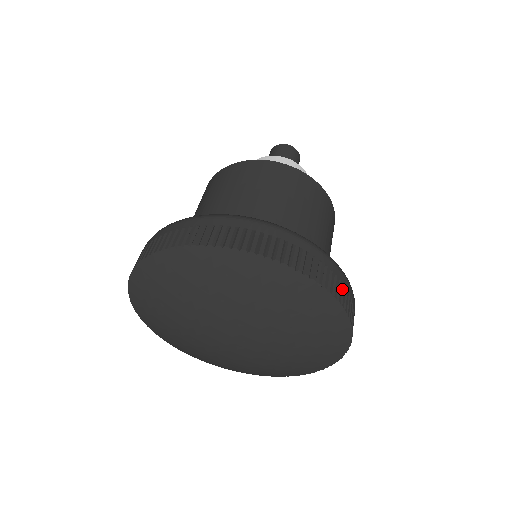
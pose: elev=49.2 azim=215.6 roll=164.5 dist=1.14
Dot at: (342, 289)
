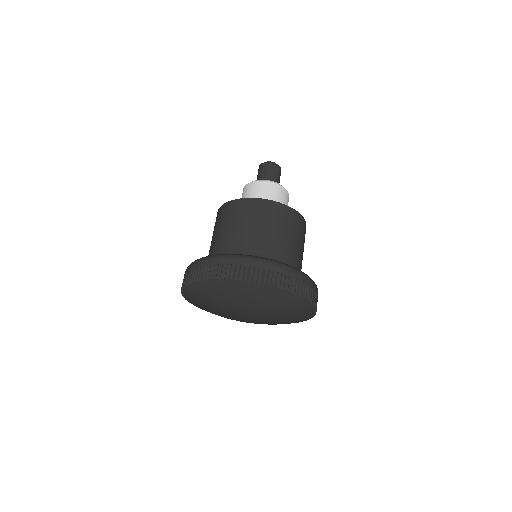
Dot at: (313, 294)
